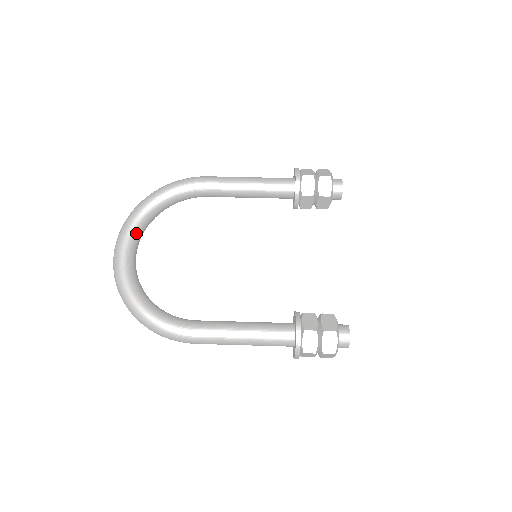
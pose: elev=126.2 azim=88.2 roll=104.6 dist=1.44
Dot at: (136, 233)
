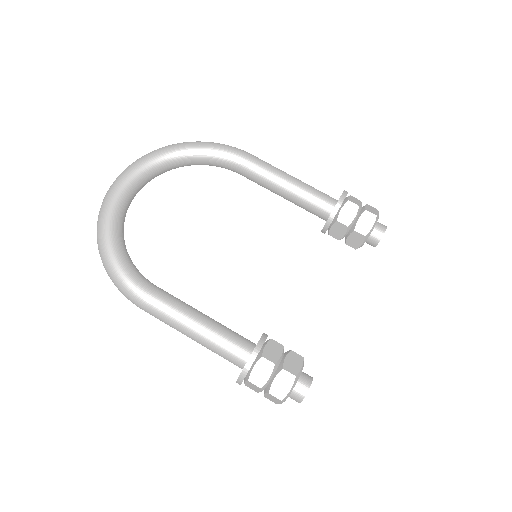
Dot at: (149, 170)
